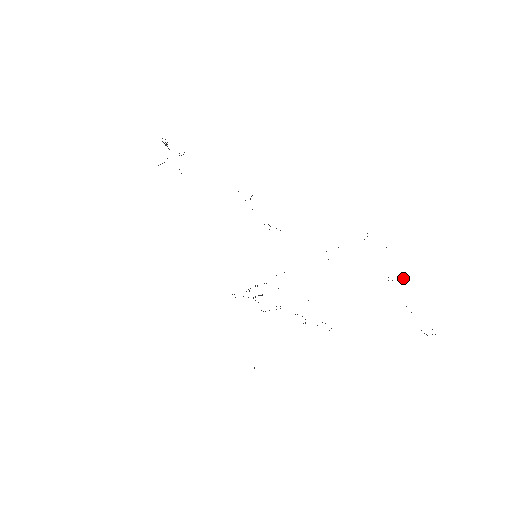
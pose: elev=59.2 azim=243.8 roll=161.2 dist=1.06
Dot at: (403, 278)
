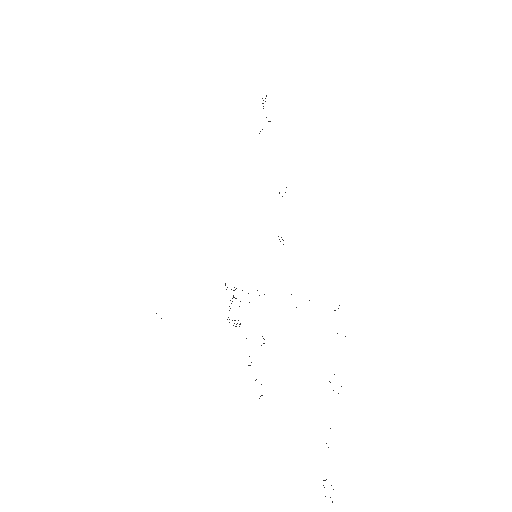
Dot at: occluded
